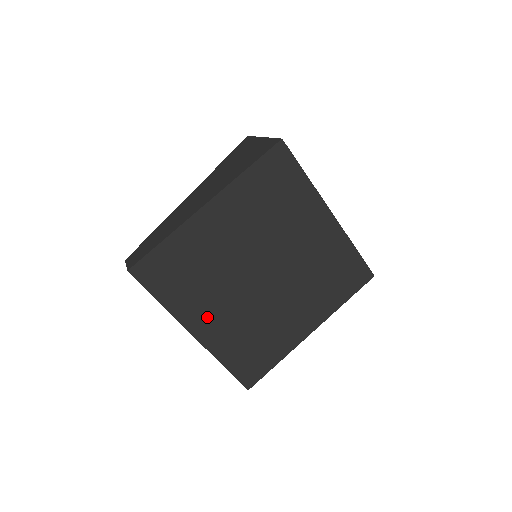
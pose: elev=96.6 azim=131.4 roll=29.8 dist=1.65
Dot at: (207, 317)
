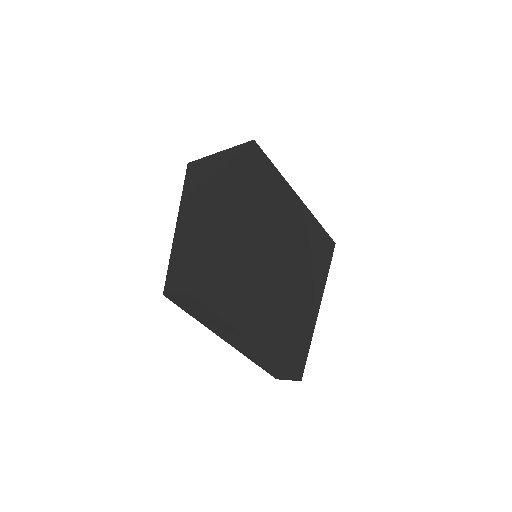
Dot at: (256, 319)
